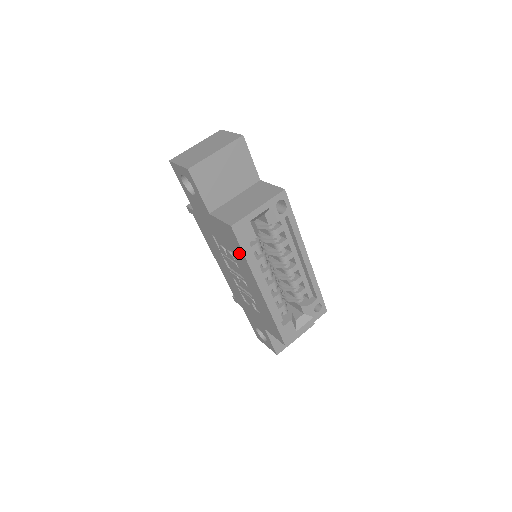
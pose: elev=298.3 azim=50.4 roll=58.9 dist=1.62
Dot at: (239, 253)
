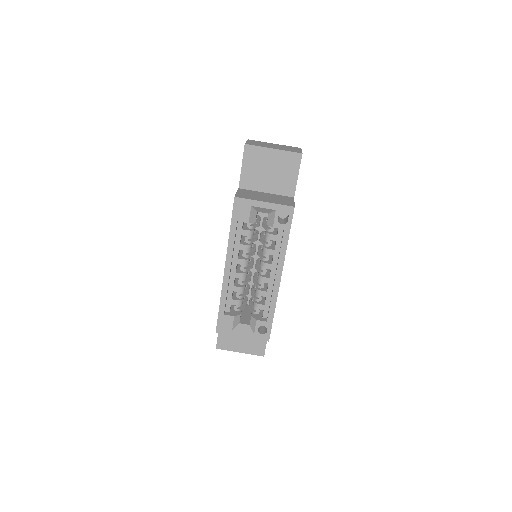
Dot at: occluded
